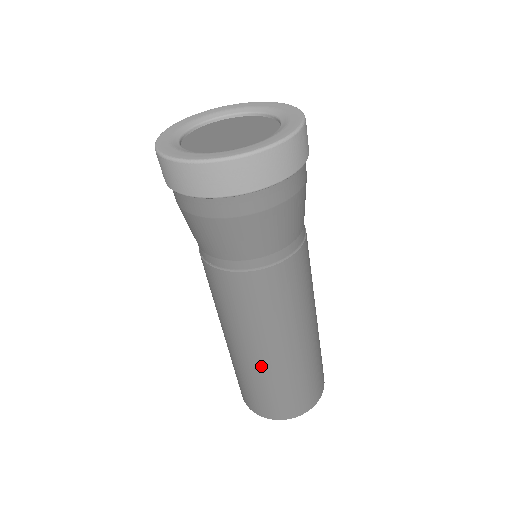
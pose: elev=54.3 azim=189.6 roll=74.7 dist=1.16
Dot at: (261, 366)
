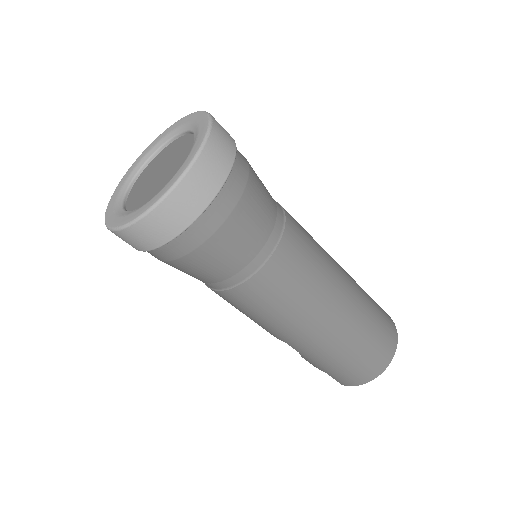
Dot at: (337, 336)
